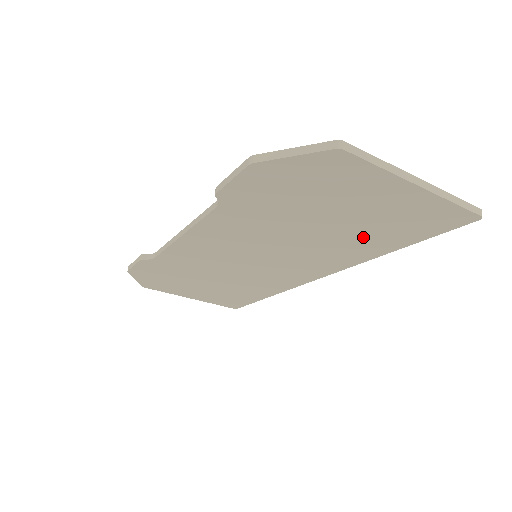
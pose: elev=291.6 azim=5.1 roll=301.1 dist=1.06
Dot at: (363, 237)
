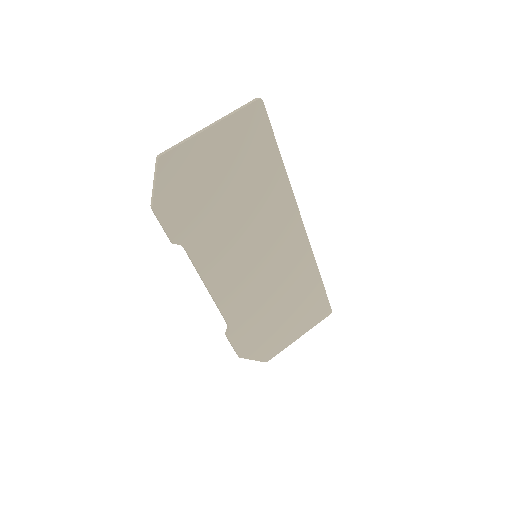
Dot at: (256, 176)
